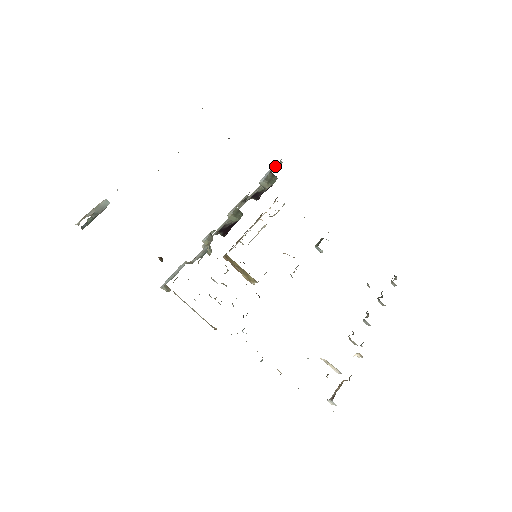
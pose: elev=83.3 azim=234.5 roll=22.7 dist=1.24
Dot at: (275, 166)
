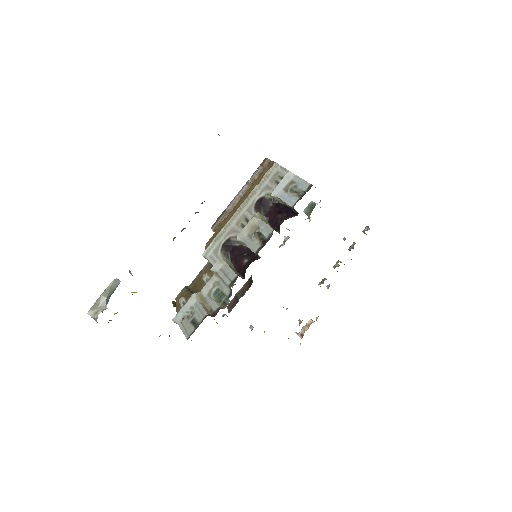
Dot at: (291, 176)
